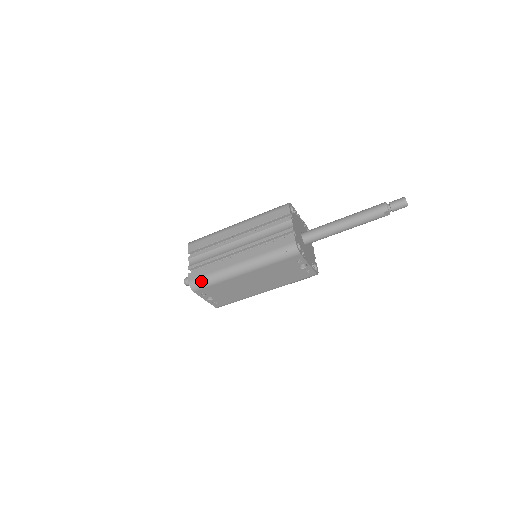
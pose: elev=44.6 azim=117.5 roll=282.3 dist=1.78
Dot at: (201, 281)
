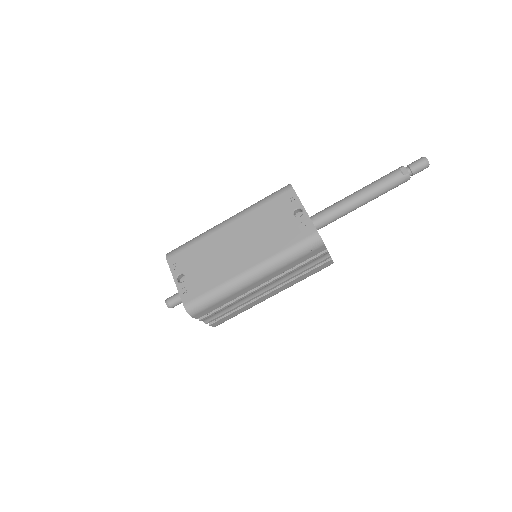
Dot at: (180, 246)
